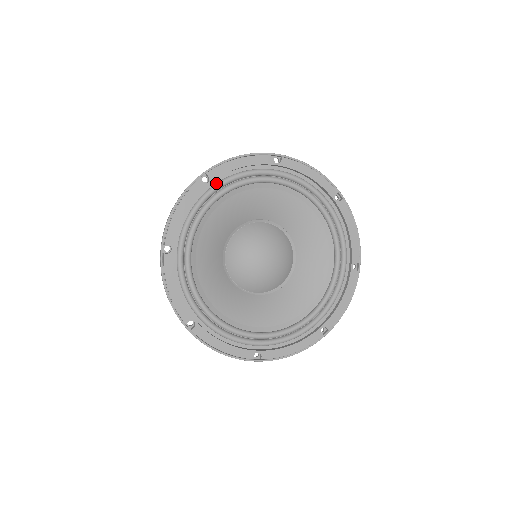
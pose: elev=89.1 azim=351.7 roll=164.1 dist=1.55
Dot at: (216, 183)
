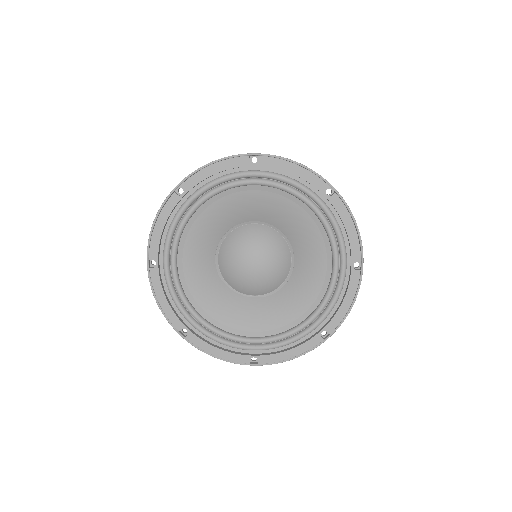
Dot at: (192, 193)
